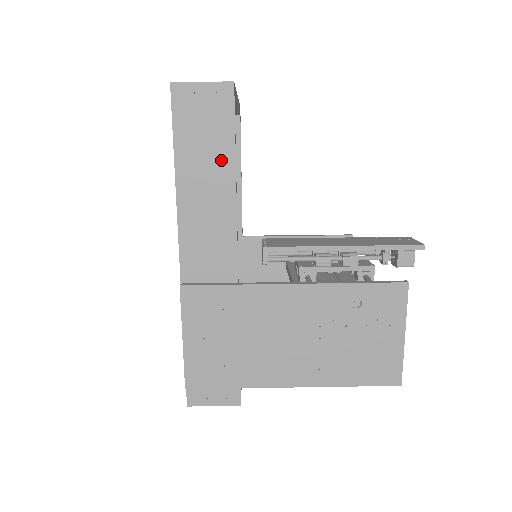
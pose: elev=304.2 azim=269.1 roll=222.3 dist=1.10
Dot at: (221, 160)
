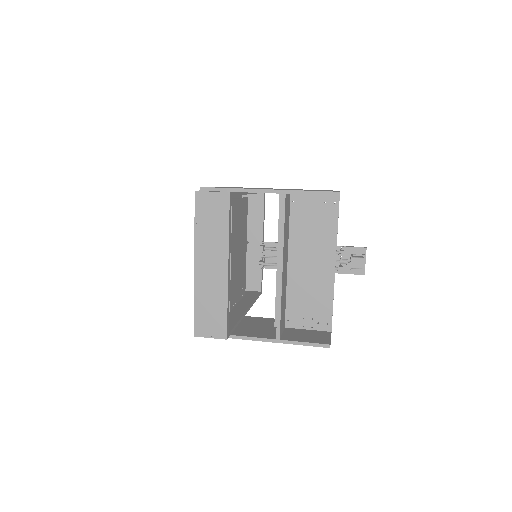
Dot at: occluded
